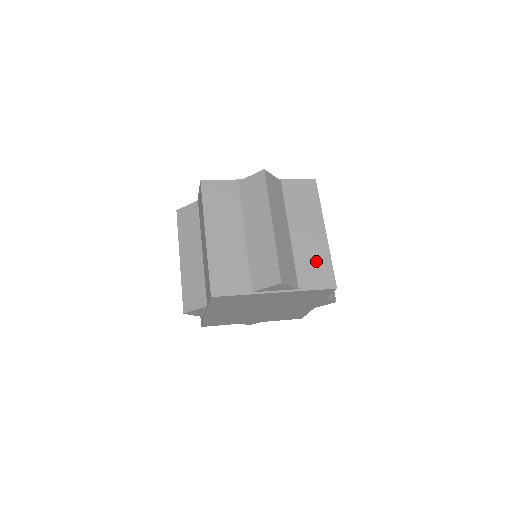
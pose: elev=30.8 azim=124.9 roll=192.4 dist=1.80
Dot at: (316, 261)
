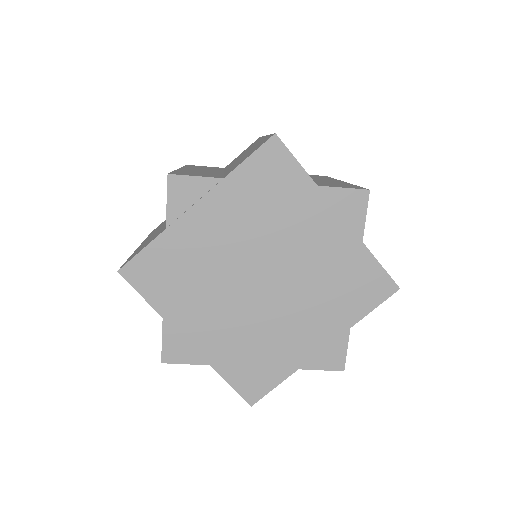
Dot at: occluded
